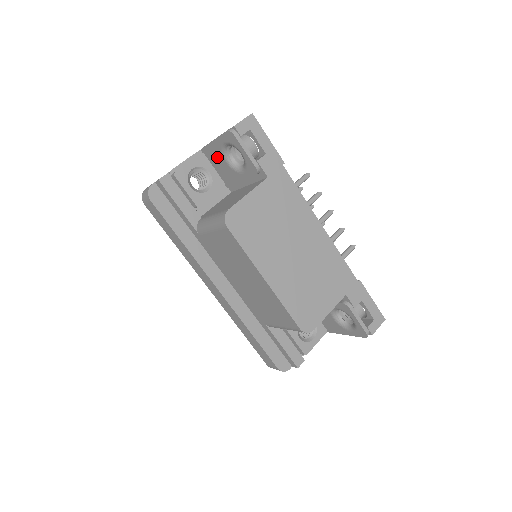
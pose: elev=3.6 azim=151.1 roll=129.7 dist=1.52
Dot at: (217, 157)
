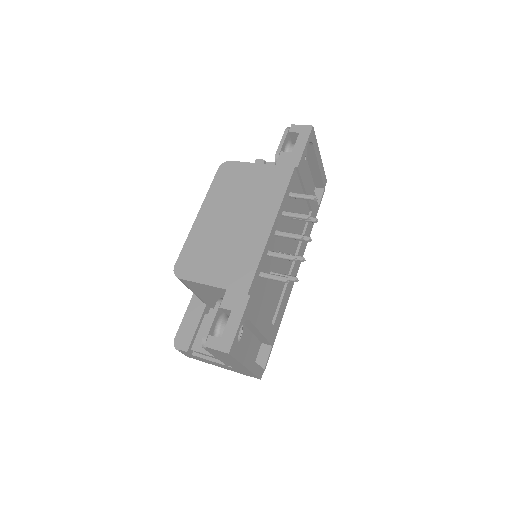
Dot at: occluded
